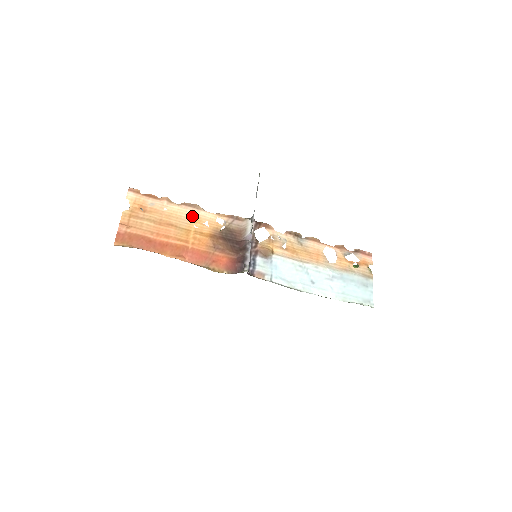
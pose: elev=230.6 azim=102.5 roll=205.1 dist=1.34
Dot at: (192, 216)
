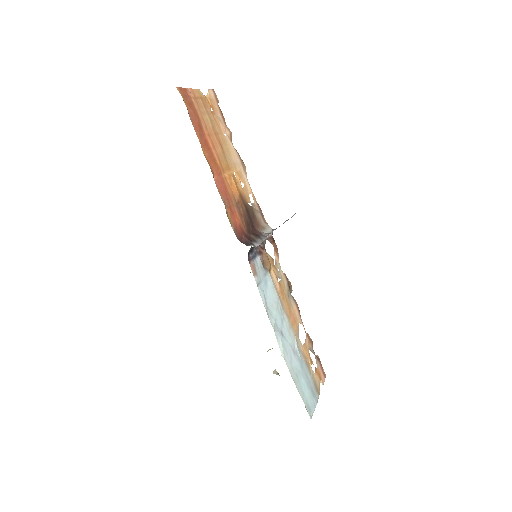
Dot at: (238, 166)
